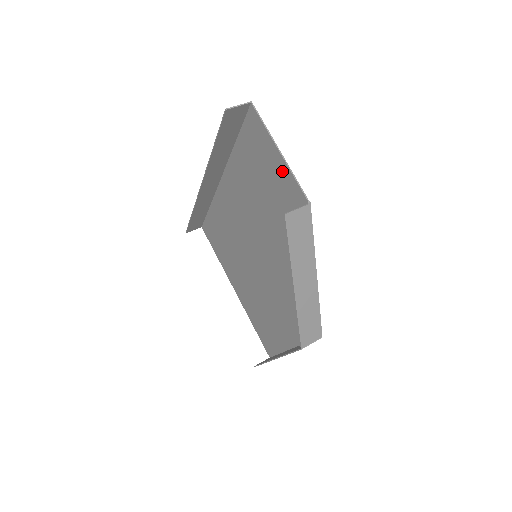
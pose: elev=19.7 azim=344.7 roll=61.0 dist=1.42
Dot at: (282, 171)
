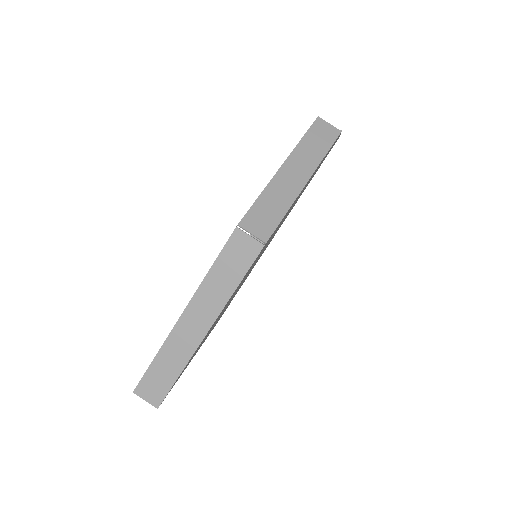
Dot at: occluded
